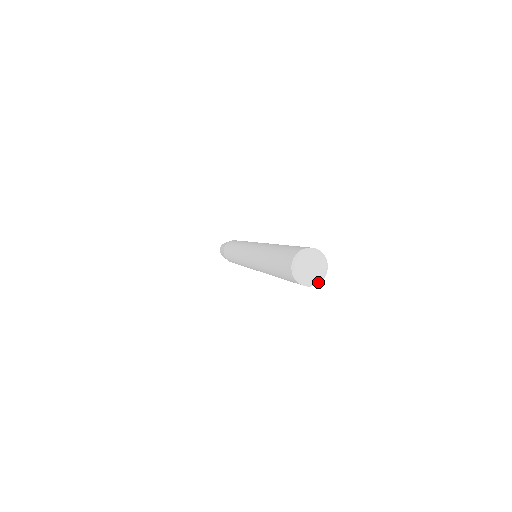
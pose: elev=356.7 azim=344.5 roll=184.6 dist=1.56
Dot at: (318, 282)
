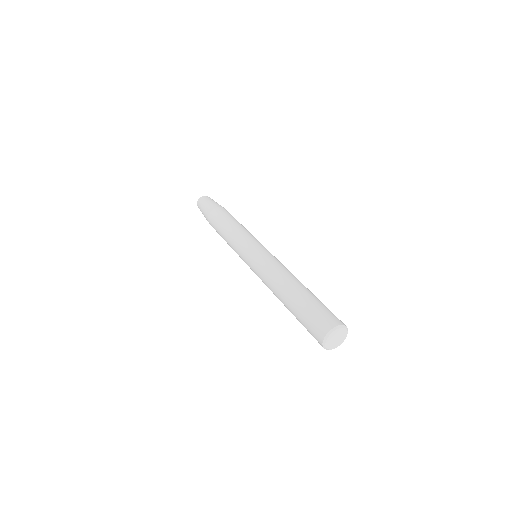
Dot at: occluded
